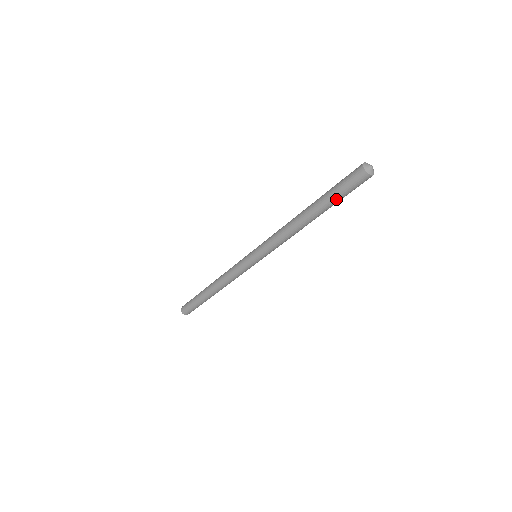
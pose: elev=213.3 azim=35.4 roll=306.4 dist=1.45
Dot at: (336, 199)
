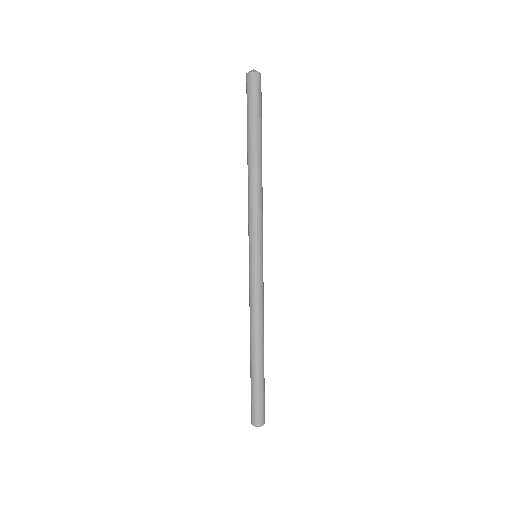
Dot at: (251, 118)
